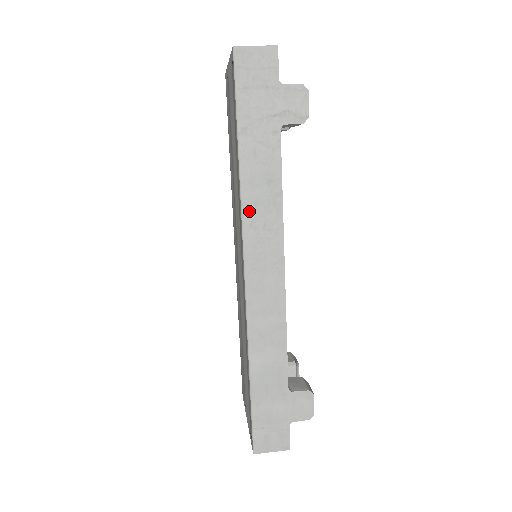
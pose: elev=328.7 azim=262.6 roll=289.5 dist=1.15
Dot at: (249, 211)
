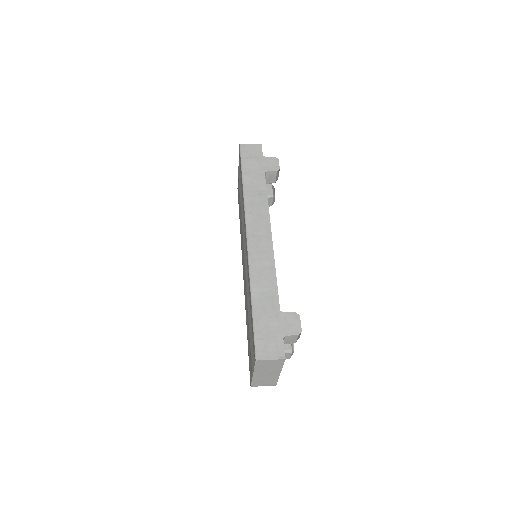
Dot at: (249, 207)
